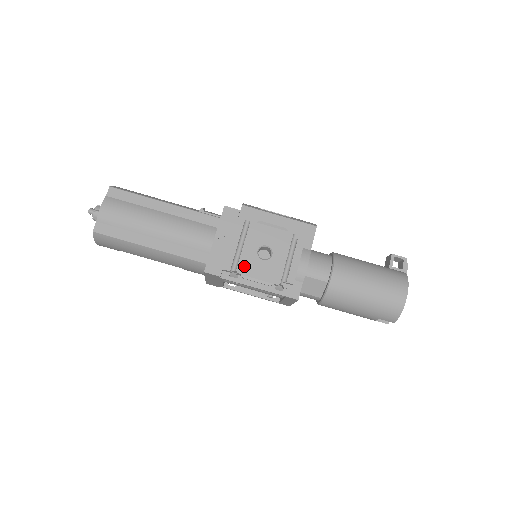
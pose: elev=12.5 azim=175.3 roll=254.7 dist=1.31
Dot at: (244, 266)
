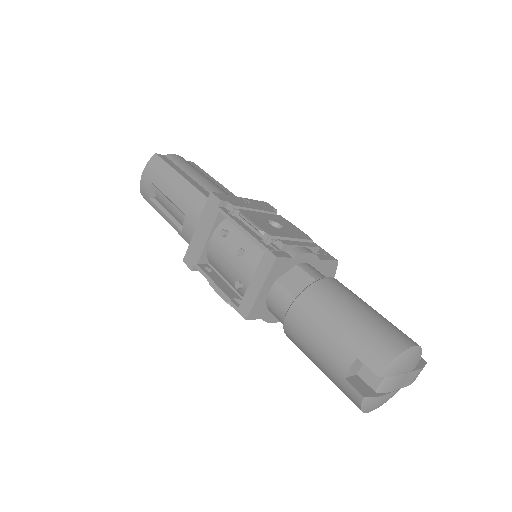
Dot at: (249, 213)
